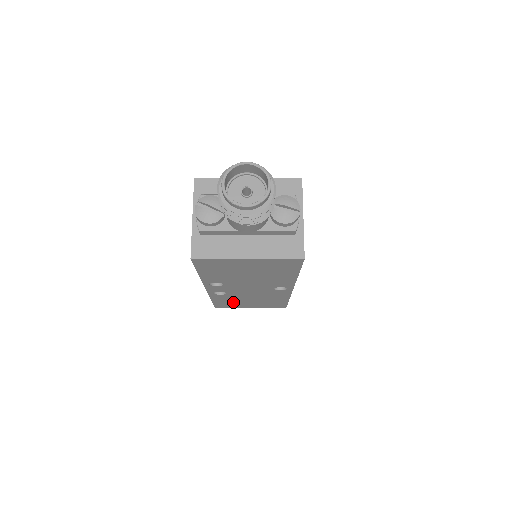
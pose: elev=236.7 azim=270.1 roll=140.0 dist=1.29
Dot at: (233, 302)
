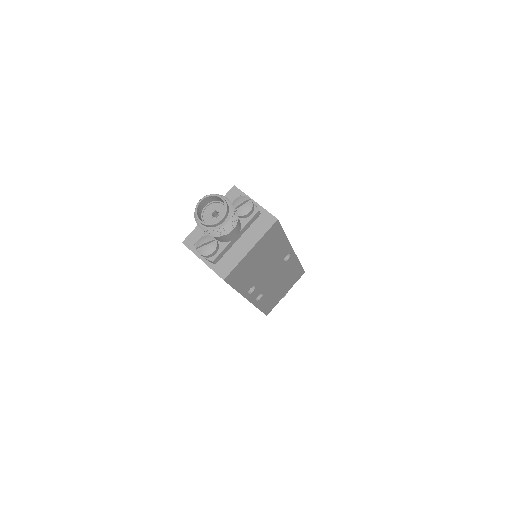
Dot at: (272, 299)
